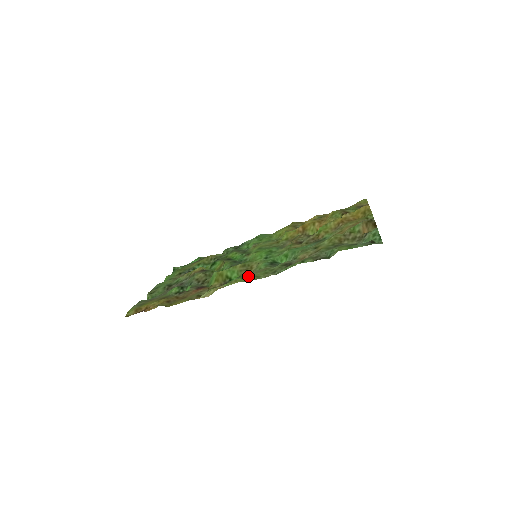
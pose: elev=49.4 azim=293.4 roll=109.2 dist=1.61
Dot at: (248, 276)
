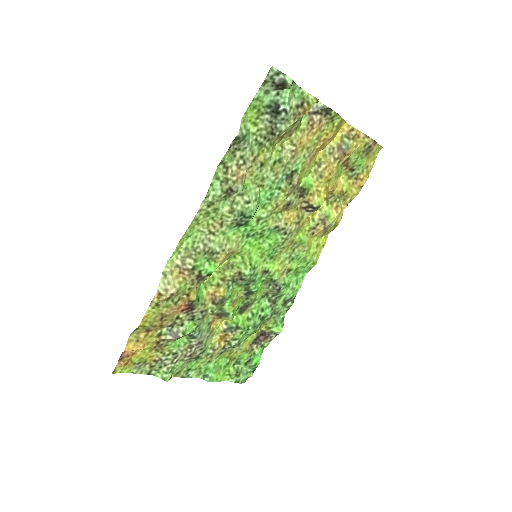
Dot at: (195, 233)
